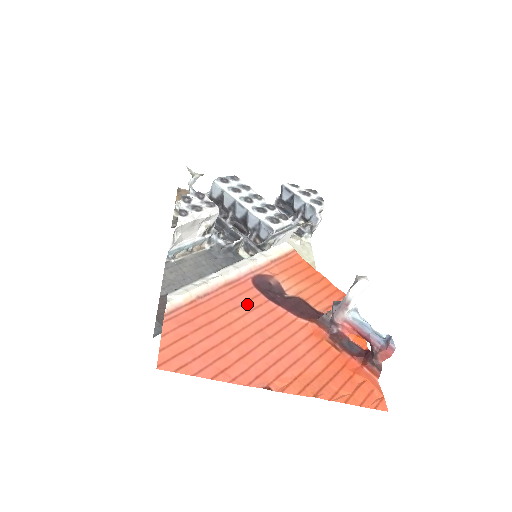
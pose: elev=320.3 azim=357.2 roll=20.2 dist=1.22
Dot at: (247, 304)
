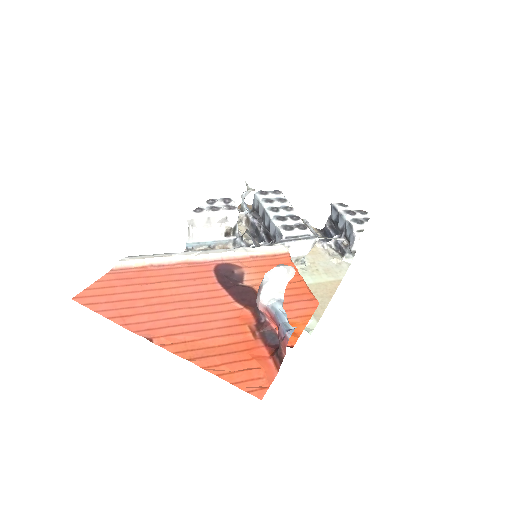
Dot at: (193, 280)
